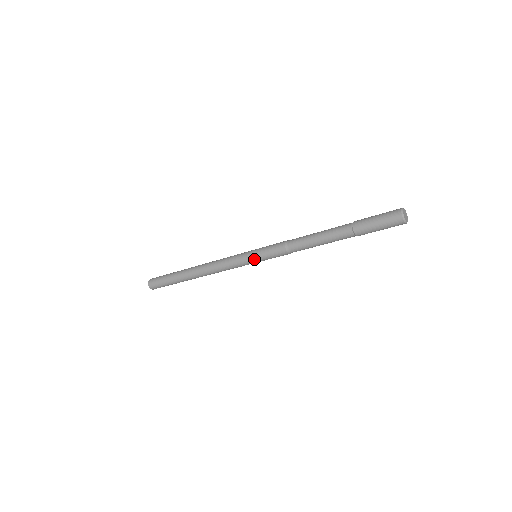
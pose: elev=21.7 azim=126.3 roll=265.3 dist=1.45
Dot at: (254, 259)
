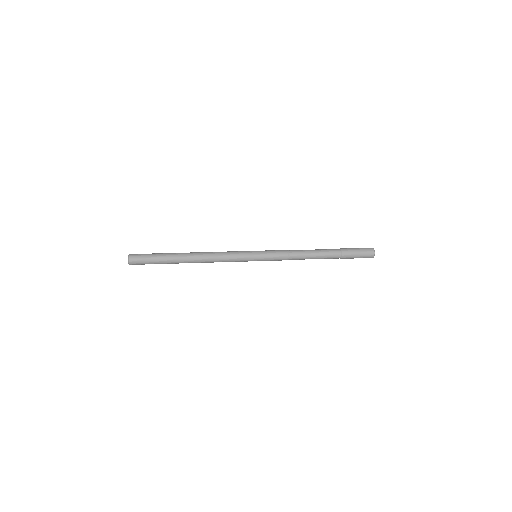
Dot at: occluded
